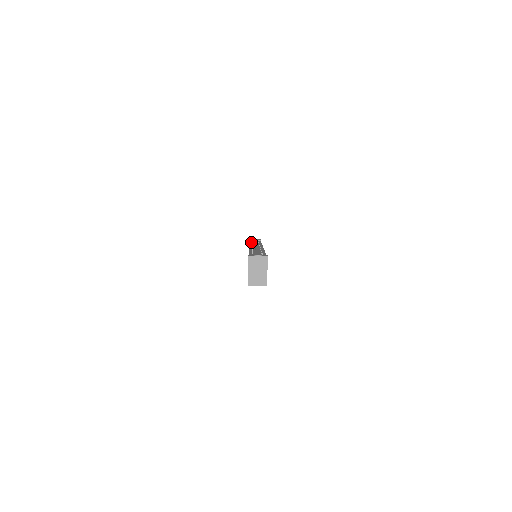
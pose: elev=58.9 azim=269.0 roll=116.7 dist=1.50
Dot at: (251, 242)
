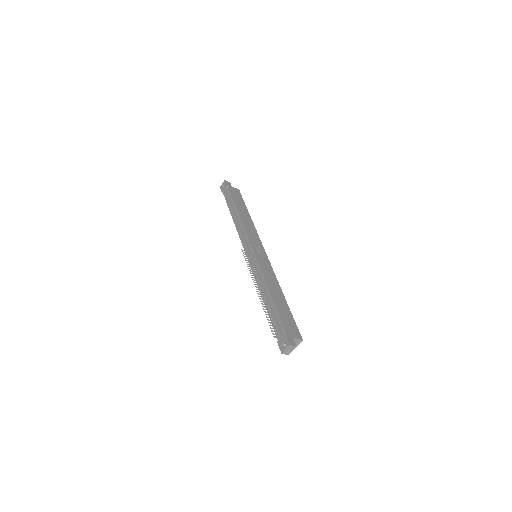
Dot at: (230, 210)
